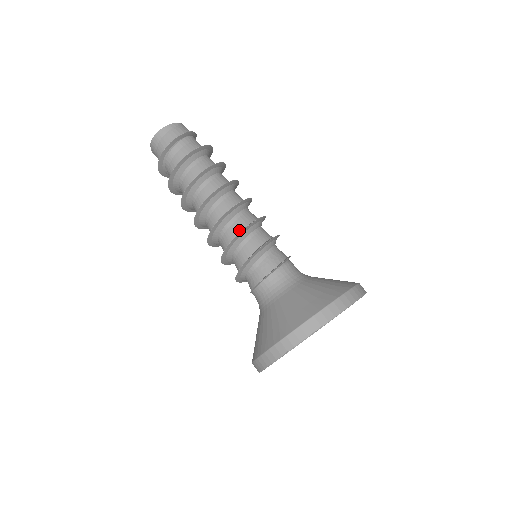
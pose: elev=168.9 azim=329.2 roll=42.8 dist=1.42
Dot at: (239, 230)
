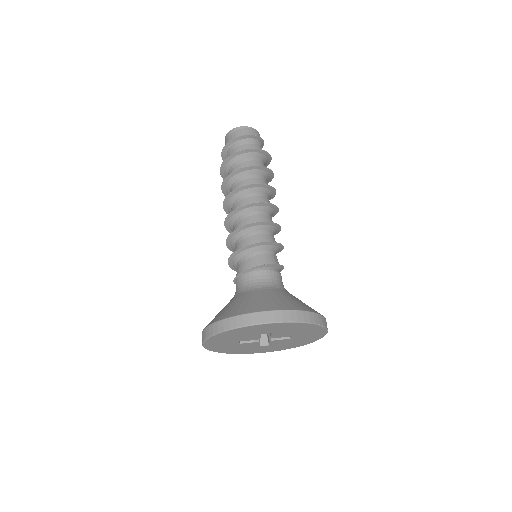
Dot at: occluded
